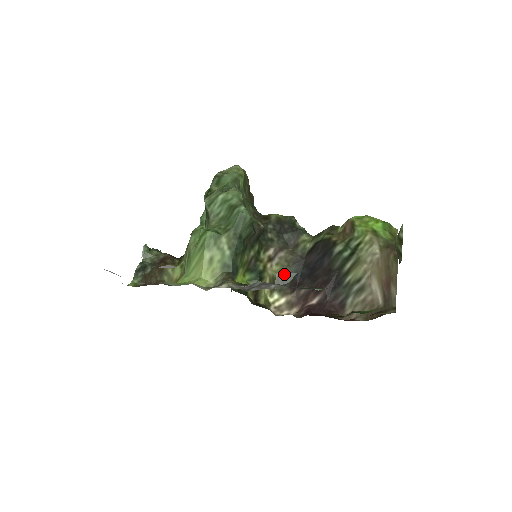
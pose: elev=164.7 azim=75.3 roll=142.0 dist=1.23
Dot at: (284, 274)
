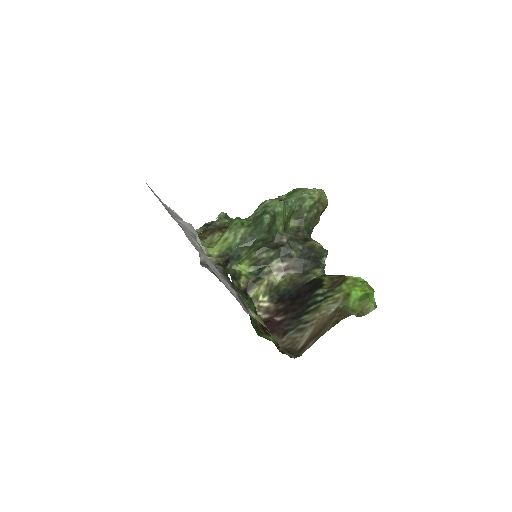
Dot at: (282, 287)
